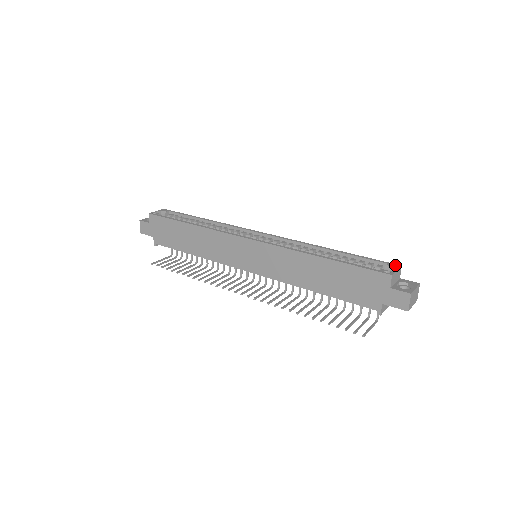
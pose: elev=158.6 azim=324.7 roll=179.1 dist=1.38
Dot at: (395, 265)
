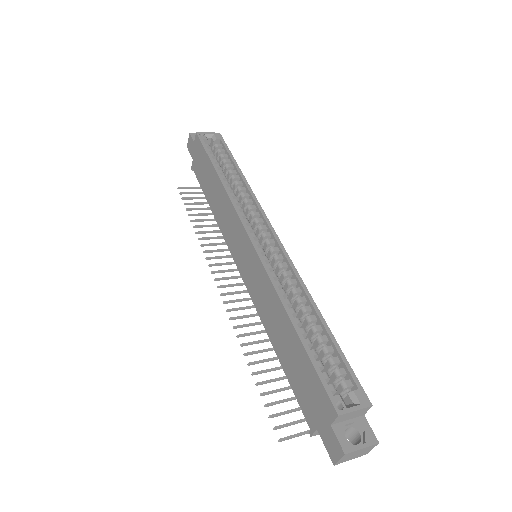
Dot at: (365, 399)
